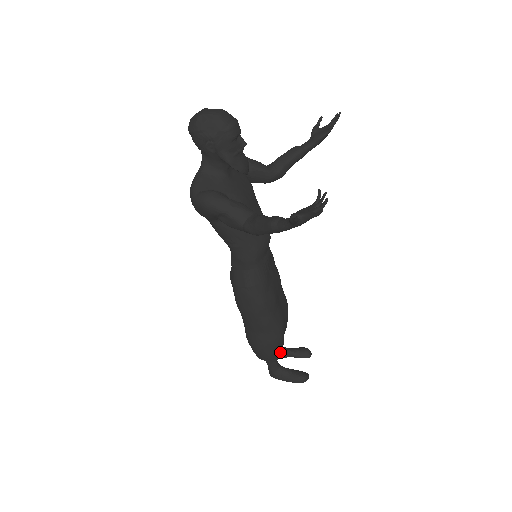
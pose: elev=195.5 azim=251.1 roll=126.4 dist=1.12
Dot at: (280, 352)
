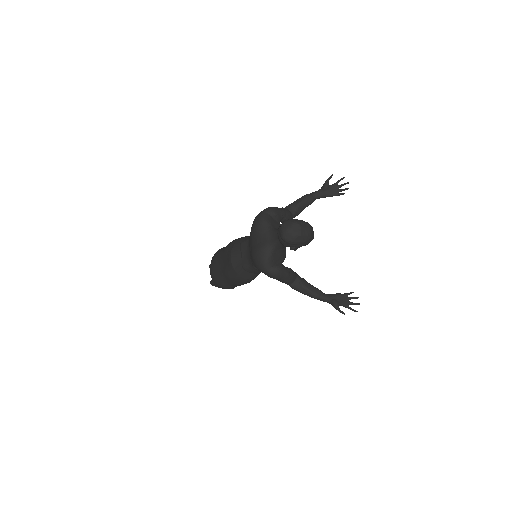
Dot at: occluded
